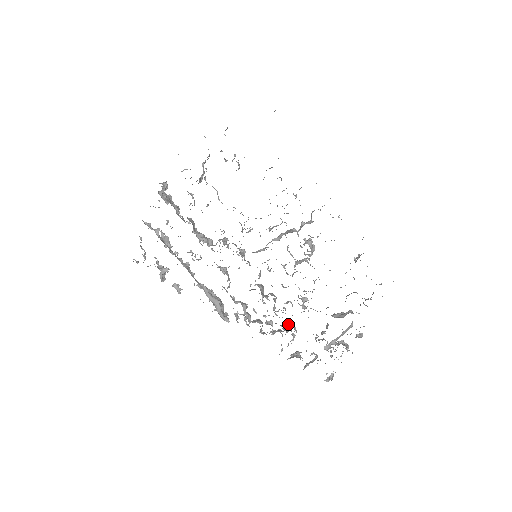
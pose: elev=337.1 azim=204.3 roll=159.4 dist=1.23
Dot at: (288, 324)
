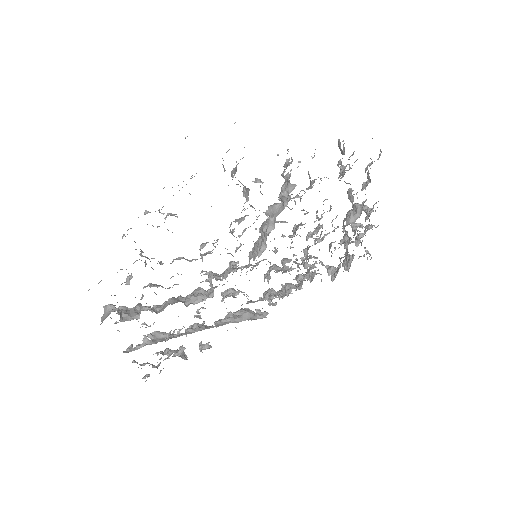
Dot at: occluded
